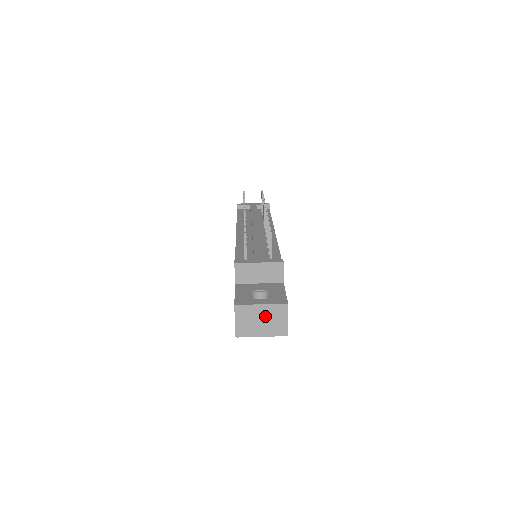
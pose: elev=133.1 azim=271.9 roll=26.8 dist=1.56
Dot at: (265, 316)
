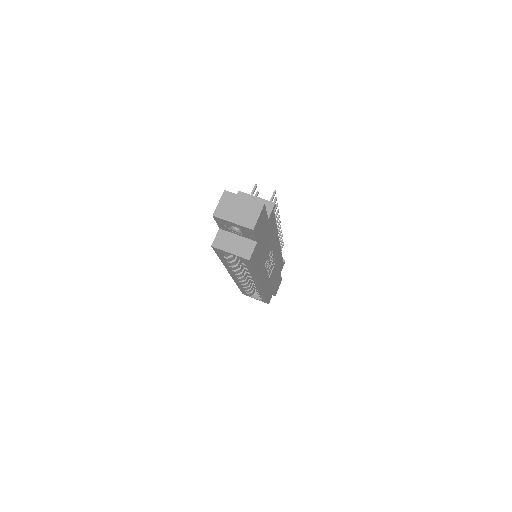
Dot at: (243, 207)
